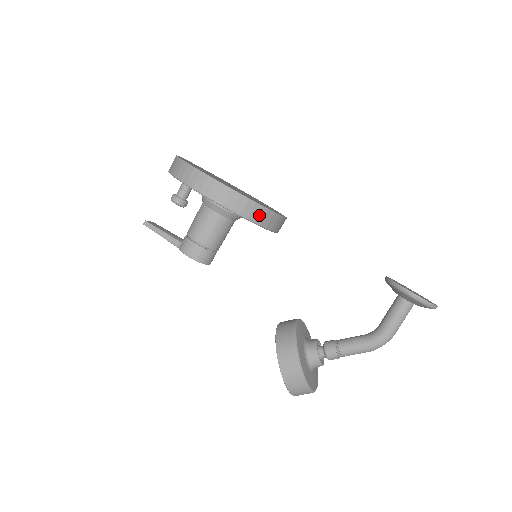
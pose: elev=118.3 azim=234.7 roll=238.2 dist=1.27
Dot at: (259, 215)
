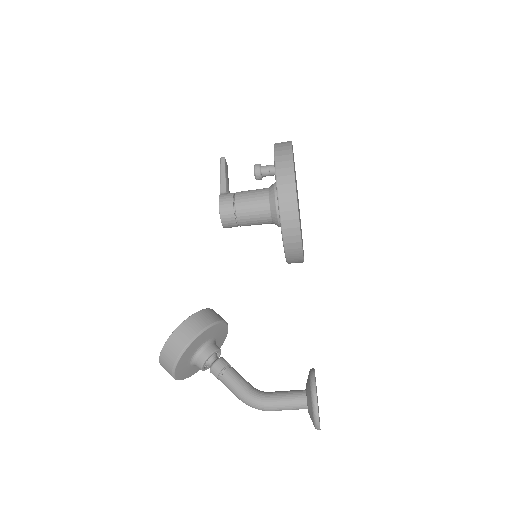
Dot at: (291, 229)
